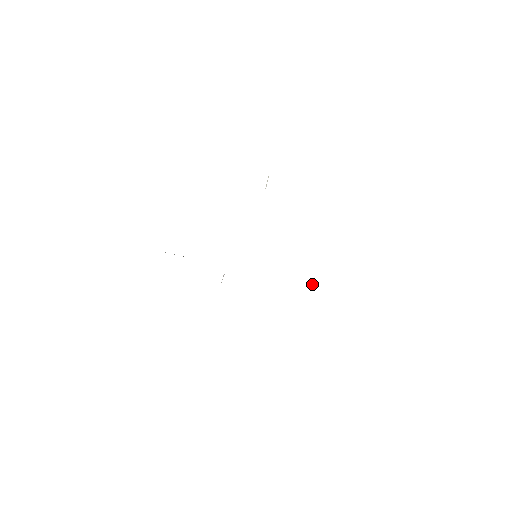
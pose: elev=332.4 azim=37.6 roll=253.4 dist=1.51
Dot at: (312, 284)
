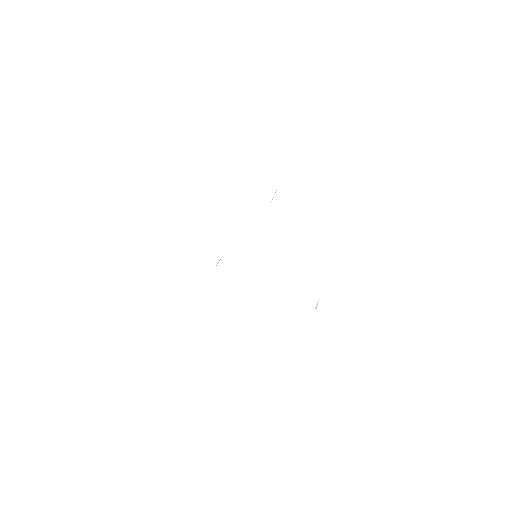
Dot at: (316, 307)
